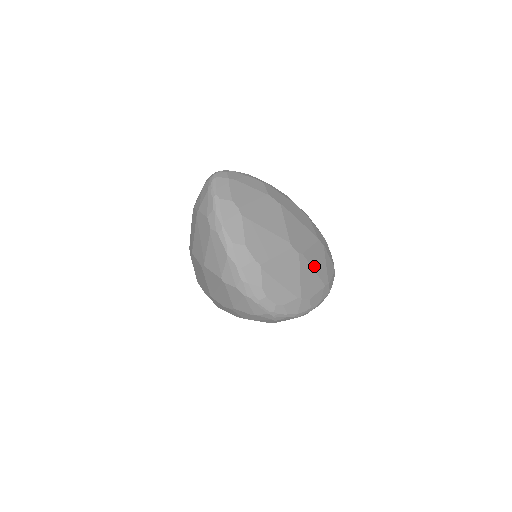
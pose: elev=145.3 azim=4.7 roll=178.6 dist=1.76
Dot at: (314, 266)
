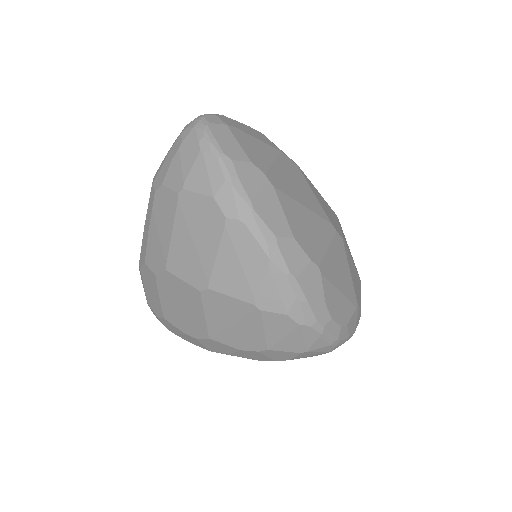
Dot at: occluded
